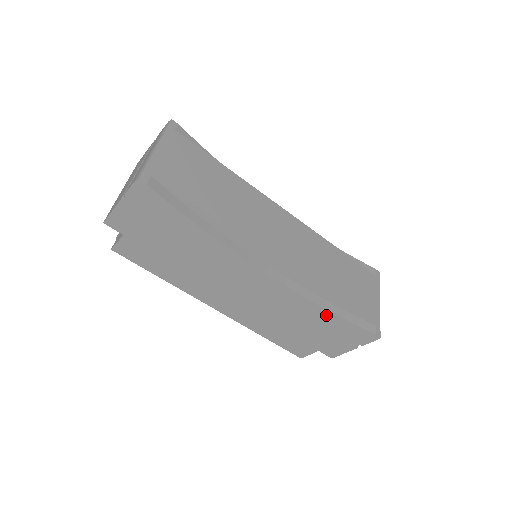
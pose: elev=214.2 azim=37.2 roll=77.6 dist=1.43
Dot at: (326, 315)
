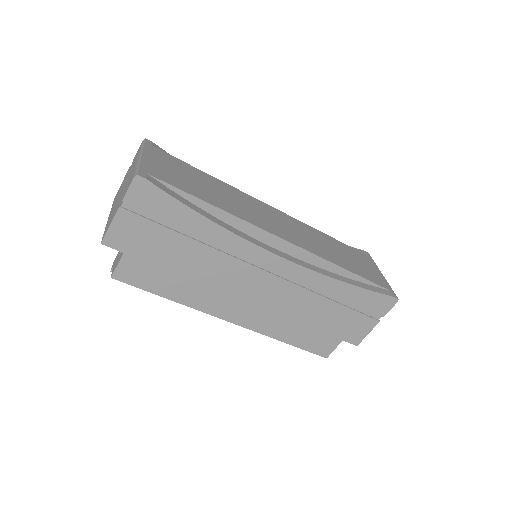
Dot at: (343, 289)
